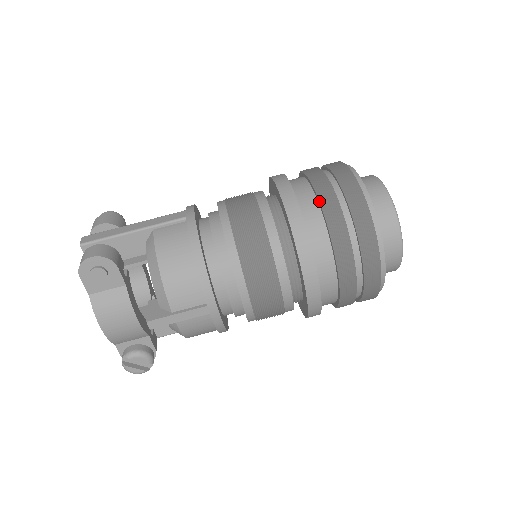
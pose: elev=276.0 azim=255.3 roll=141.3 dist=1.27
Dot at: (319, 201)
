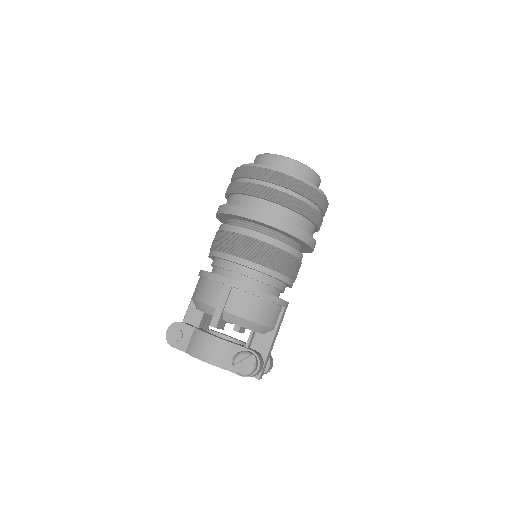
Dot at: (226, 195)
